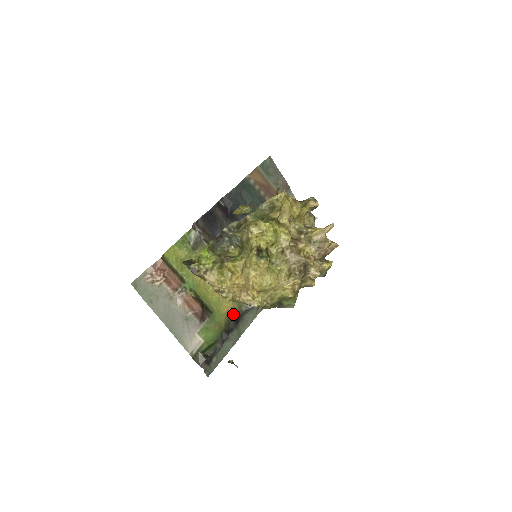
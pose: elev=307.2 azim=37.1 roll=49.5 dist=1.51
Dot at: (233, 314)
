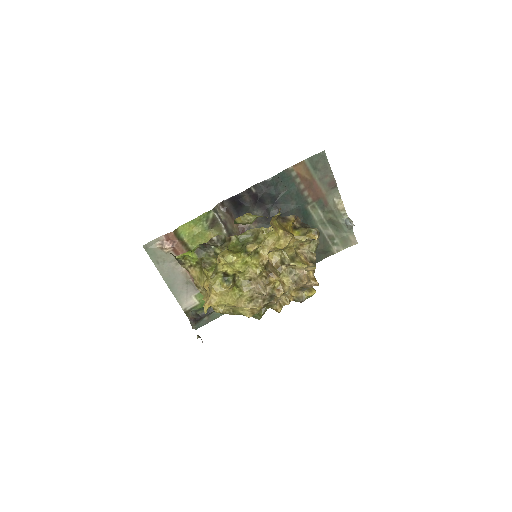
Dot at: occluded
